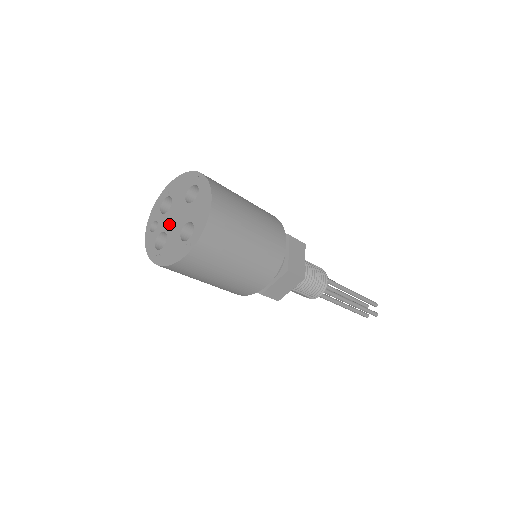
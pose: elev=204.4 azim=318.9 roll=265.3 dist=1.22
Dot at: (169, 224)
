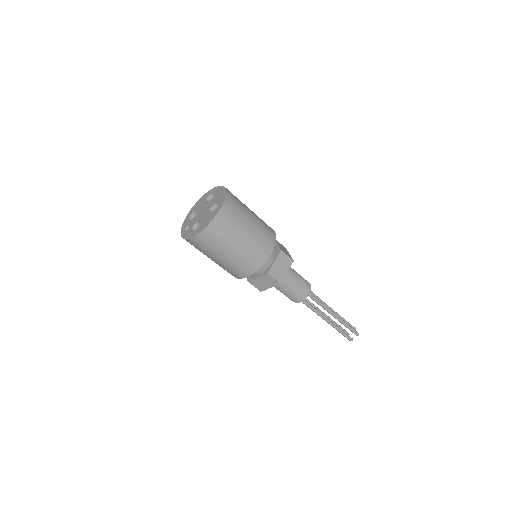
Dot at: (199, 217)
